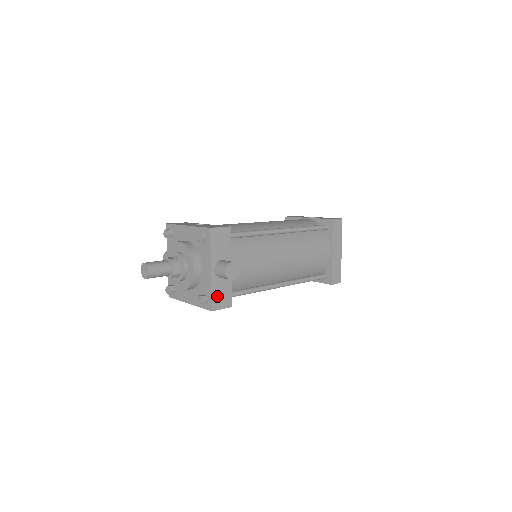
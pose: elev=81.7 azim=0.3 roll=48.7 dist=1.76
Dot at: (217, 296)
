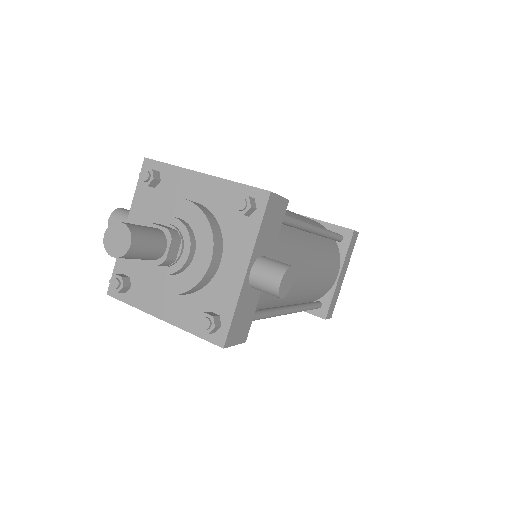
Dot at: (237, 320)
